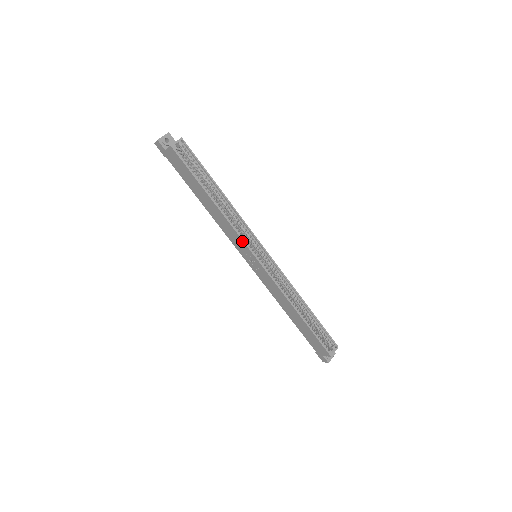
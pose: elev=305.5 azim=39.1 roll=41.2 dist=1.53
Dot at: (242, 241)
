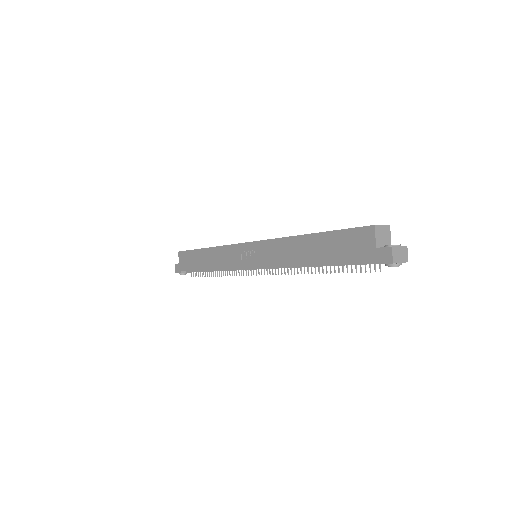
Dot at: (233, 246)
